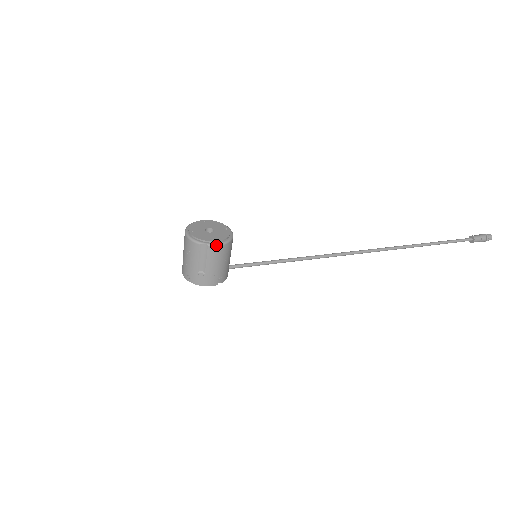
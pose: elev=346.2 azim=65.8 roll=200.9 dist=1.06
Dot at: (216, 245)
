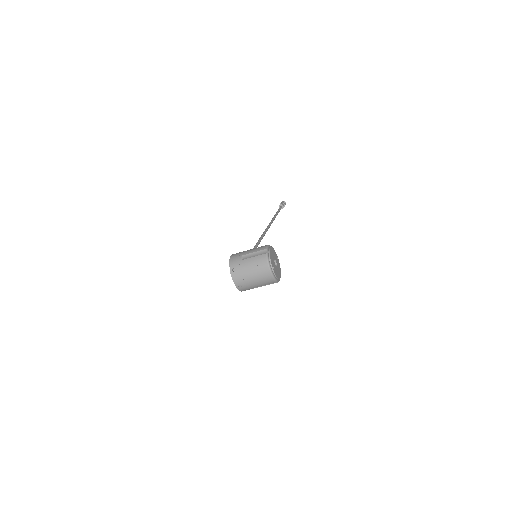
Dot at: occluded
